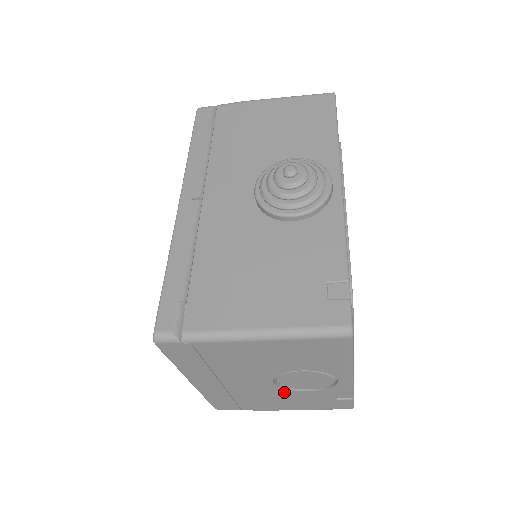
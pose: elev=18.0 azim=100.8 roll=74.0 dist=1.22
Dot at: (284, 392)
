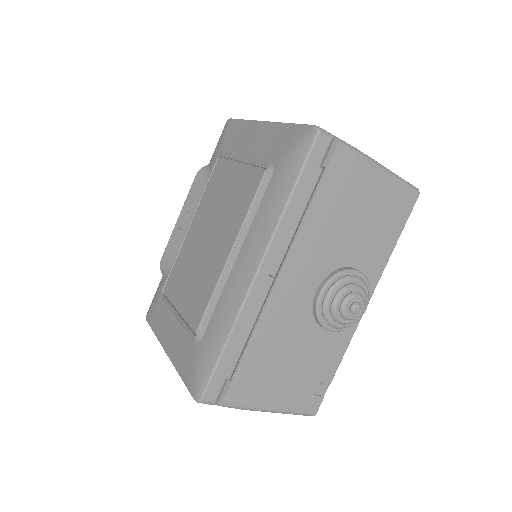
Dot at: occluded
